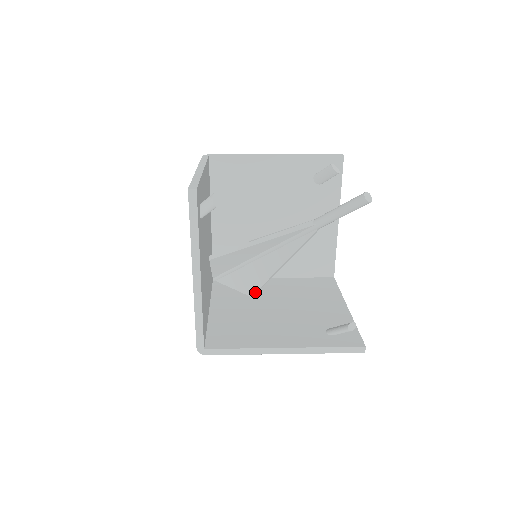
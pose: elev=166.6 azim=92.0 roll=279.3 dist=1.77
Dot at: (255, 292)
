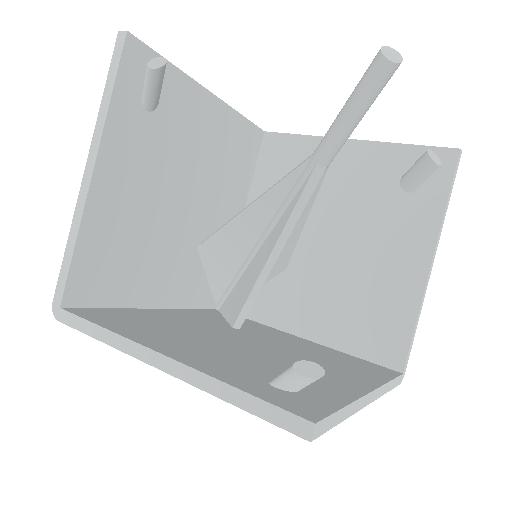
Dot at: (237, 317)
